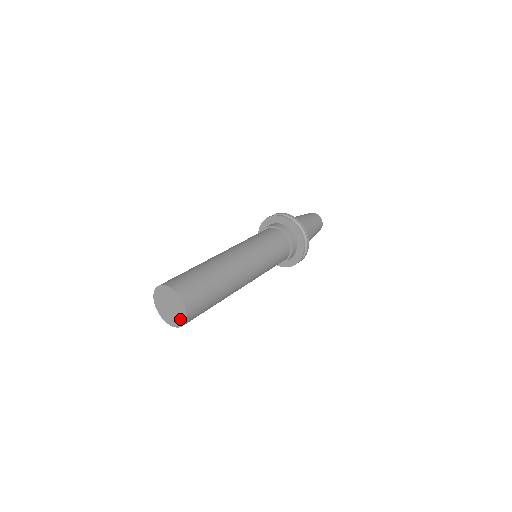
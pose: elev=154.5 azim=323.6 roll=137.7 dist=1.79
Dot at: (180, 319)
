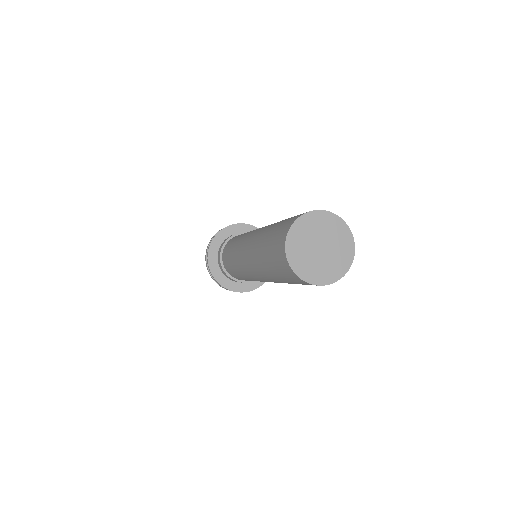
Dot at: (336, 269)
